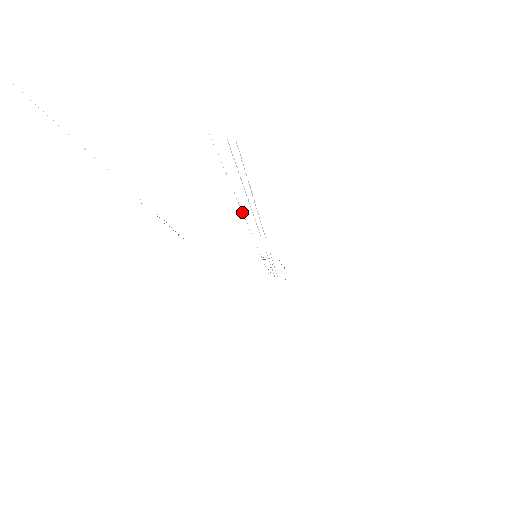
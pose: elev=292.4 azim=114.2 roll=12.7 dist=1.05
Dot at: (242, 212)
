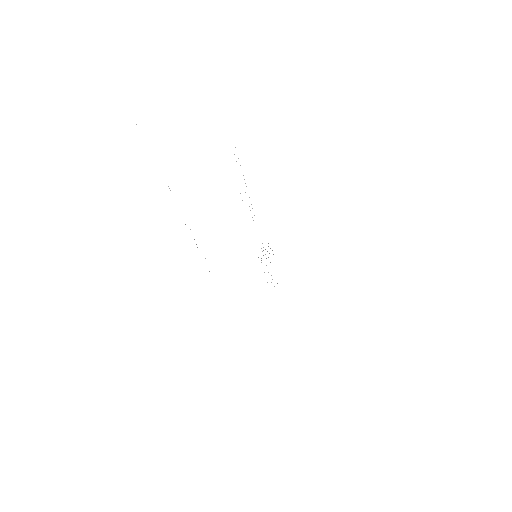
Dot at: occluded
